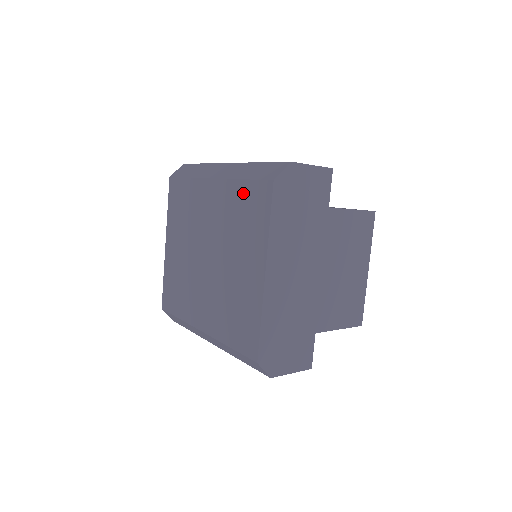
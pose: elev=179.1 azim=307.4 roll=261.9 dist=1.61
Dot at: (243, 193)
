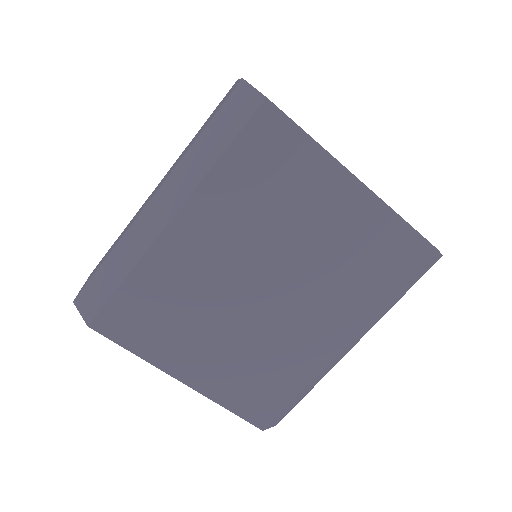
Dot at: (239, 166)
